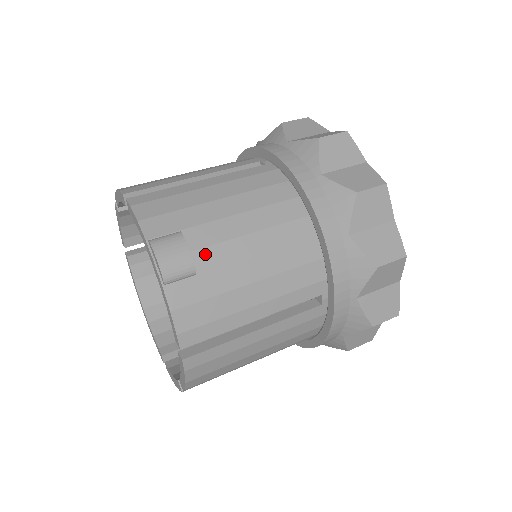
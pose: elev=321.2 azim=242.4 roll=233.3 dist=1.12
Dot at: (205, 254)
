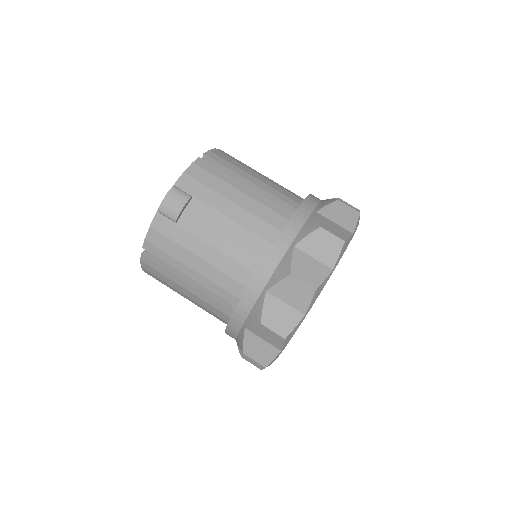
Dot at: (190, 219)
